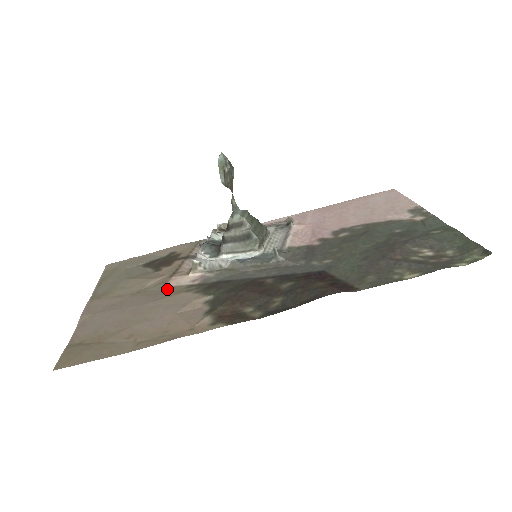
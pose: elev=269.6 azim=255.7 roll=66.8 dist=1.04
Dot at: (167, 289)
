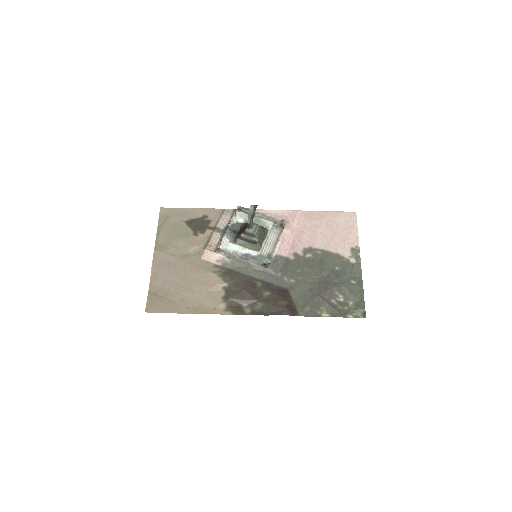
Dot at: (202, 262)
